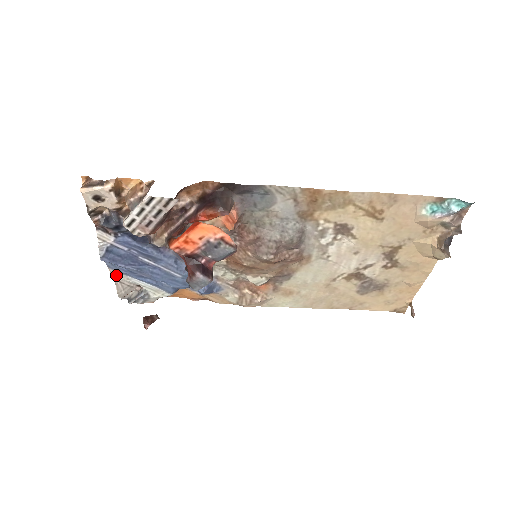
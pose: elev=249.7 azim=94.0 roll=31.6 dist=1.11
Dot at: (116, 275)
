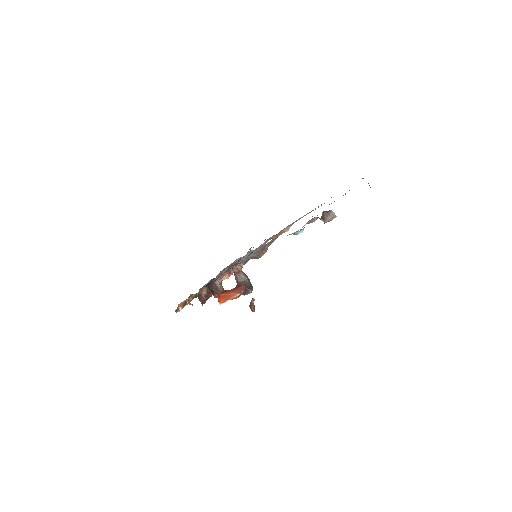
Dot at: occluded
